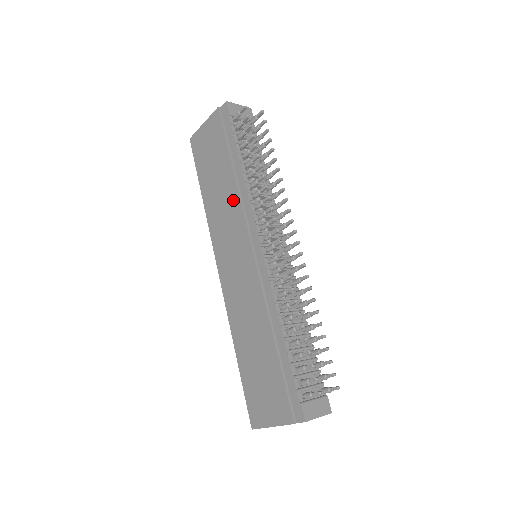
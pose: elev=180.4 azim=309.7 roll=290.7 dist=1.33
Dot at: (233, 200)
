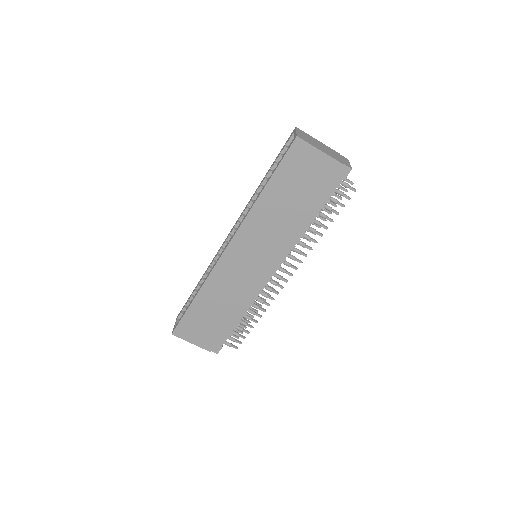
Dot at: (285, 233)
